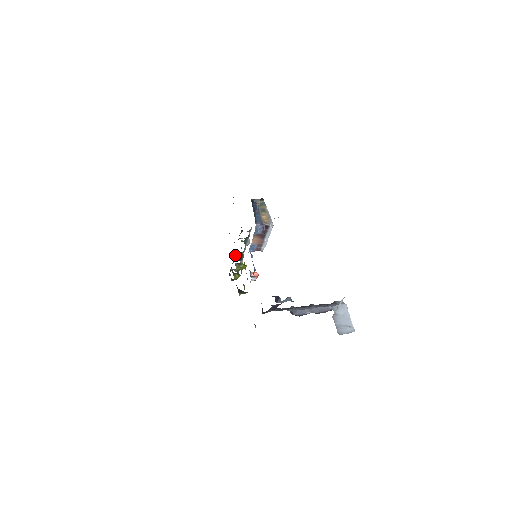
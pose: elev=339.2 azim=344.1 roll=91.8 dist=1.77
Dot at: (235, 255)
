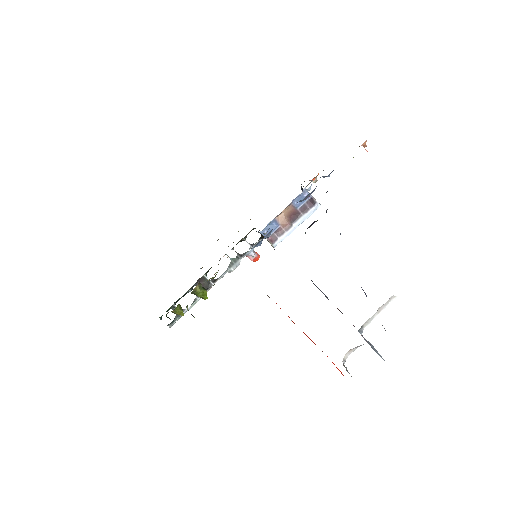
Dot at: (203, 278)
